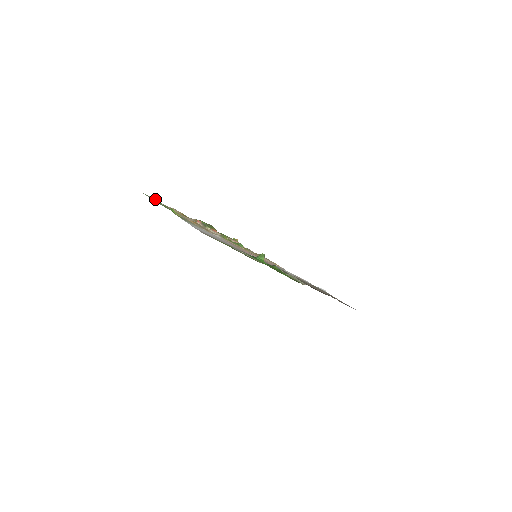
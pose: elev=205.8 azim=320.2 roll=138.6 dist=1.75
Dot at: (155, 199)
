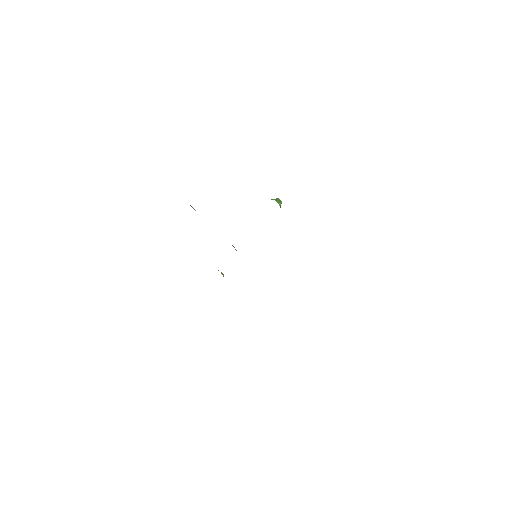
Dot at: occluded
